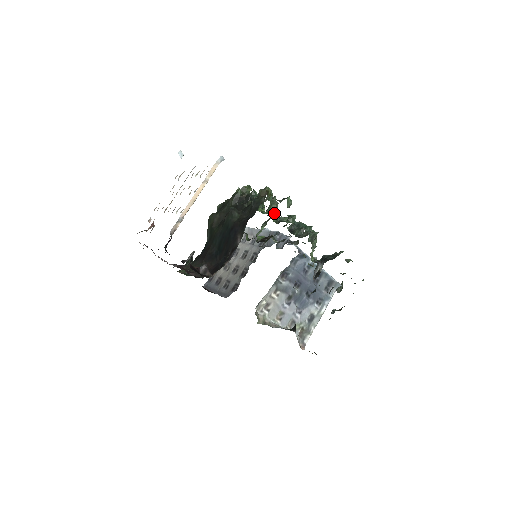
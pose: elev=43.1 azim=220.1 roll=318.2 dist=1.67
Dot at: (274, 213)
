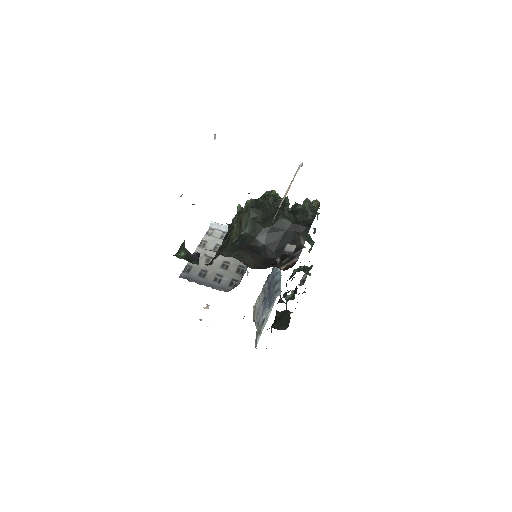
Dot at: occluded
